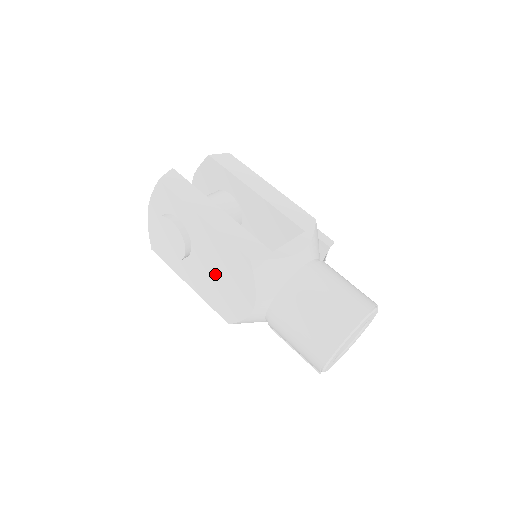
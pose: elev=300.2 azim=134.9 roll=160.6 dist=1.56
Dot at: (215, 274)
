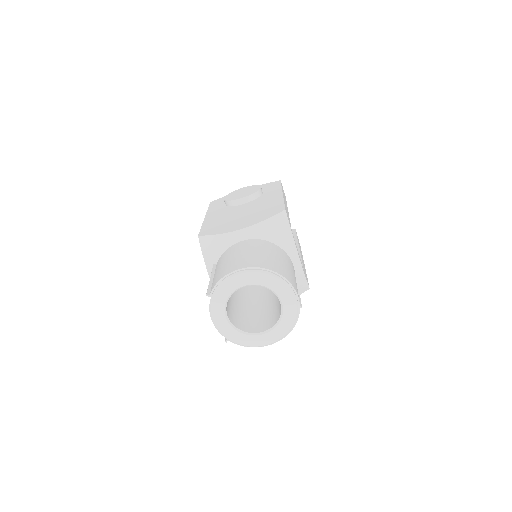
Dot at: (241, 214)
